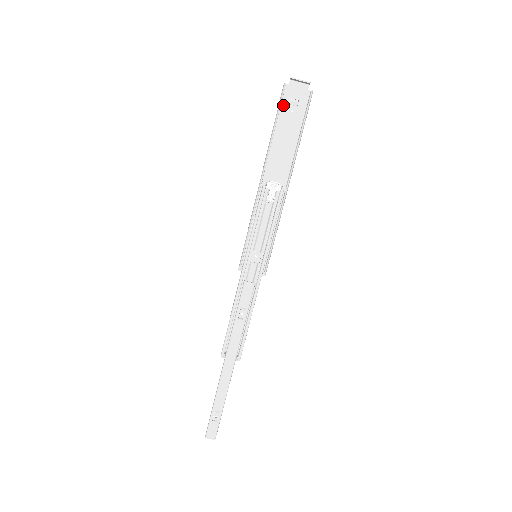
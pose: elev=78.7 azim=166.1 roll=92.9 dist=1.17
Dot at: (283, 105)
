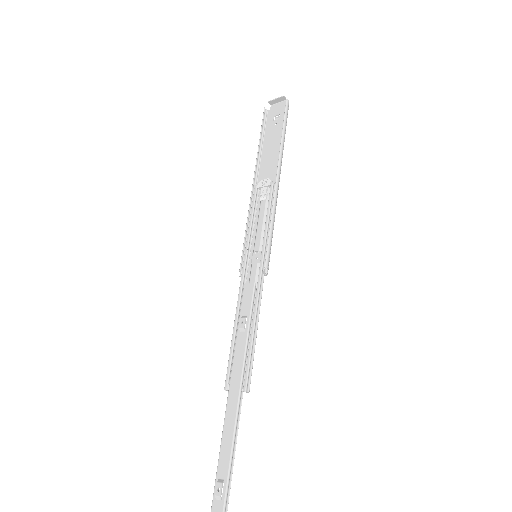
Dot at: (268, 124)
